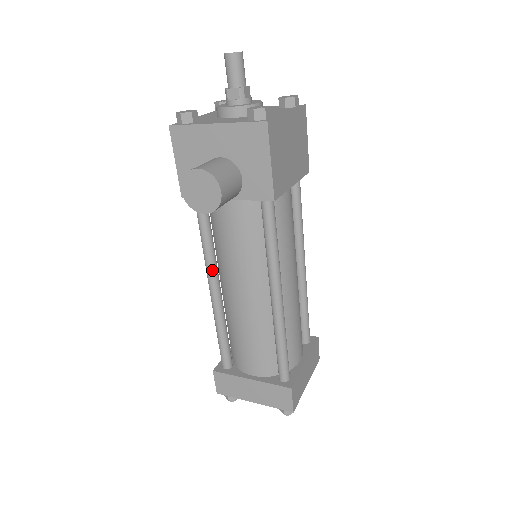
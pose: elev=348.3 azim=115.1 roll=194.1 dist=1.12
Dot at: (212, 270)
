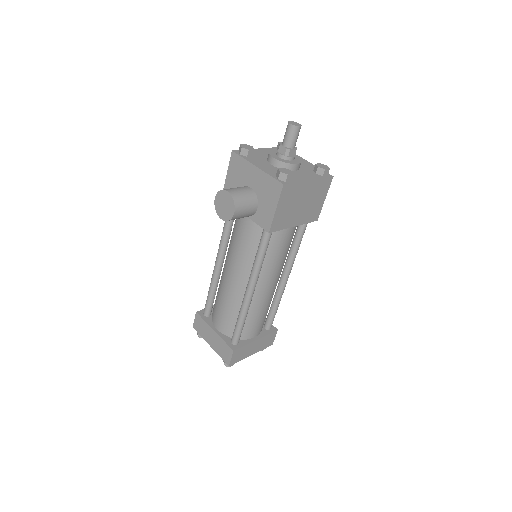
Dot at: (222, 250)
